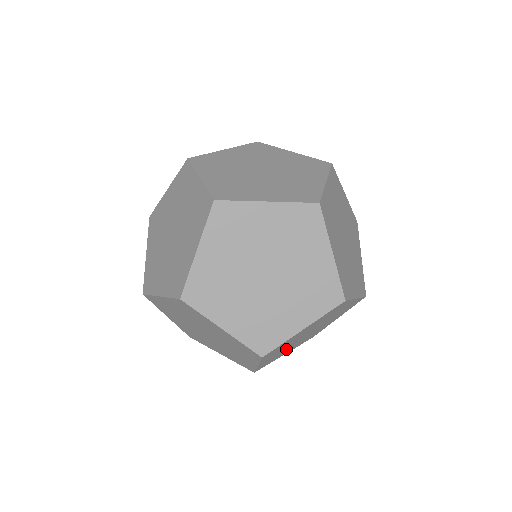
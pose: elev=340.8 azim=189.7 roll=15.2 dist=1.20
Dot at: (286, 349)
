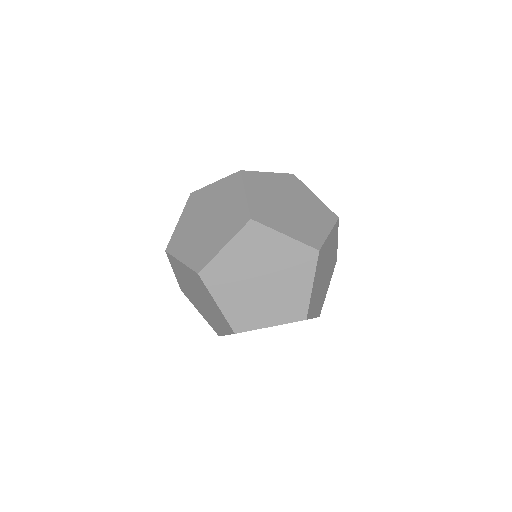
Dot at: occluded
